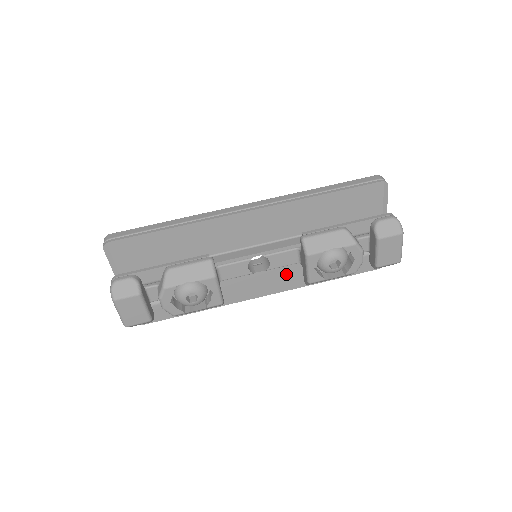
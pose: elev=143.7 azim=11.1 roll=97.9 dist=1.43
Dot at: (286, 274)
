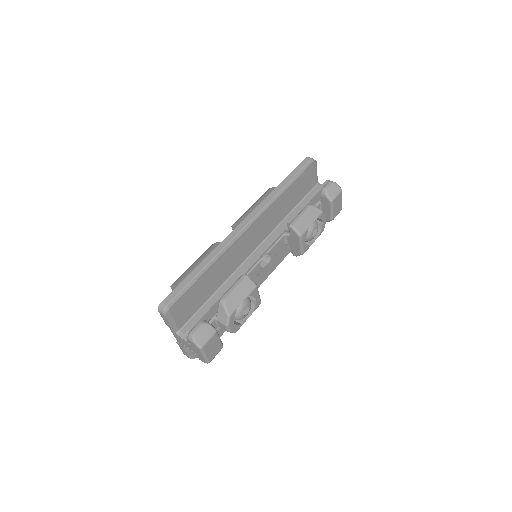
Dot at: occluded
